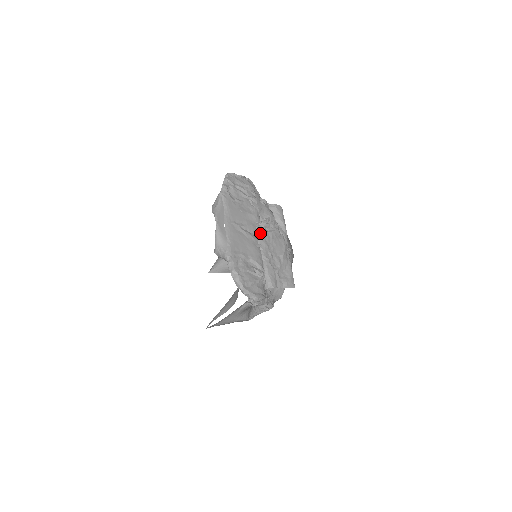
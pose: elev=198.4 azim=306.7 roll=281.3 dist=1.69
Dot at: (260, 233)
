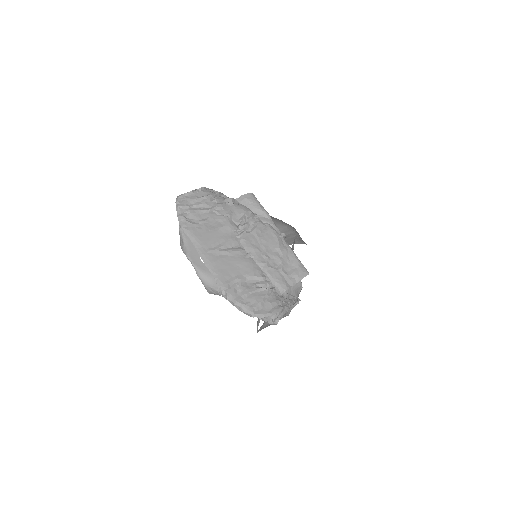
Dot at: (243, 240)
